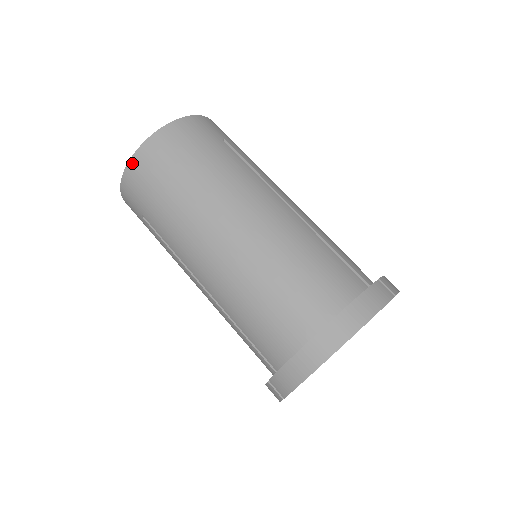
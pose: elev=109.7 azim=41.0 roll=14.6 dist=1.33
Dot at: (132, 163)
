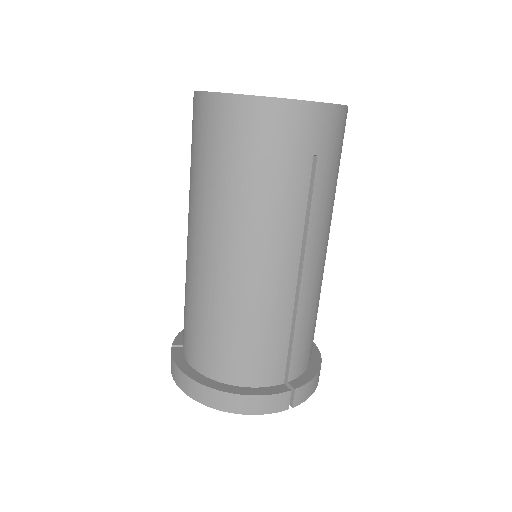
Dot at: (207, 98)
